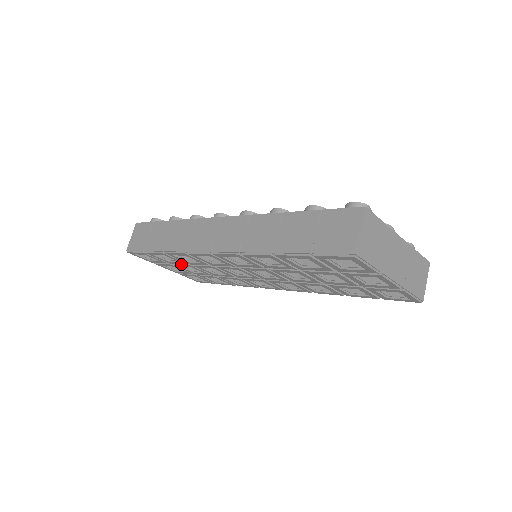
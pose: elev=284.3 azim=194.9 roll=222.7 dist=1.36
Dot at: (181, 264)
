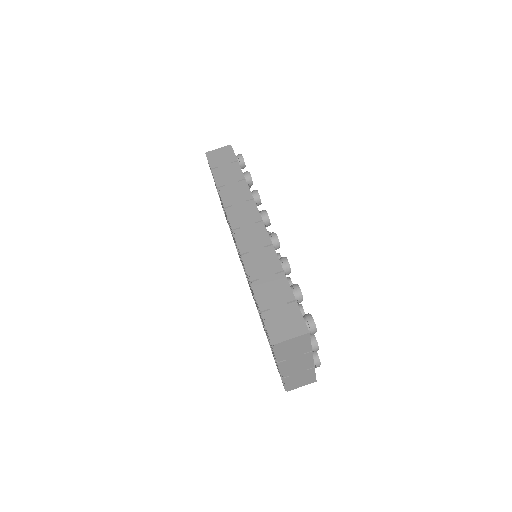
Dot at: occluded
